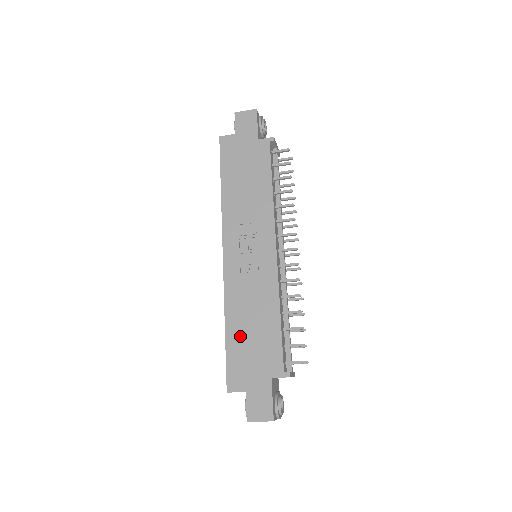
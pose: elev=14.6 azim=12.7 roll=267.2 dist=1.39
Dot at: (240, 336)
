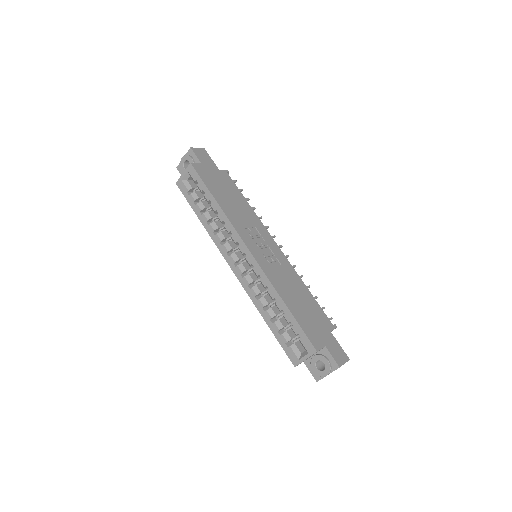
Dot at: (297, 308)
